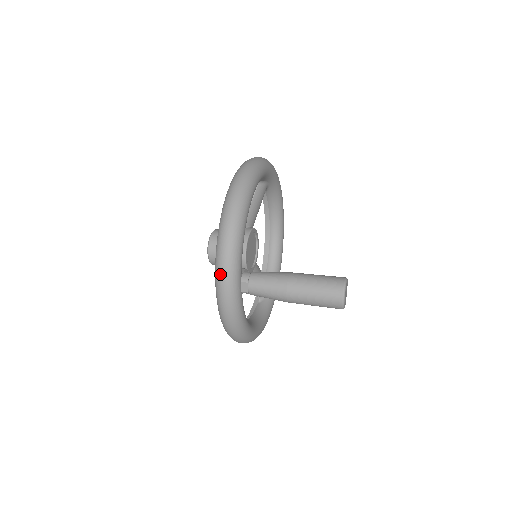
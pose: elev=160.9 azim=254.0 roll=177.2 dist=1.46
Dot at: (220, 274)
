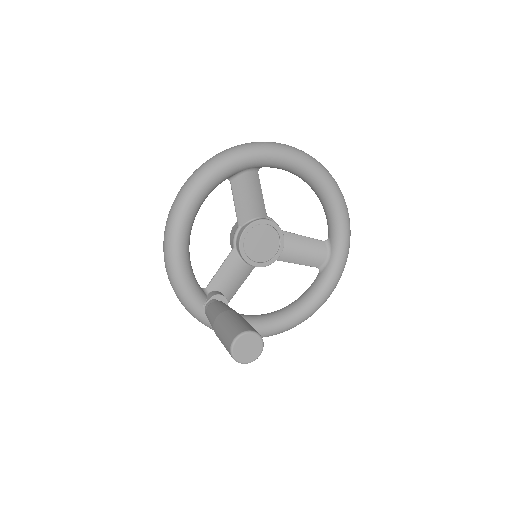
Dot at: occluded
